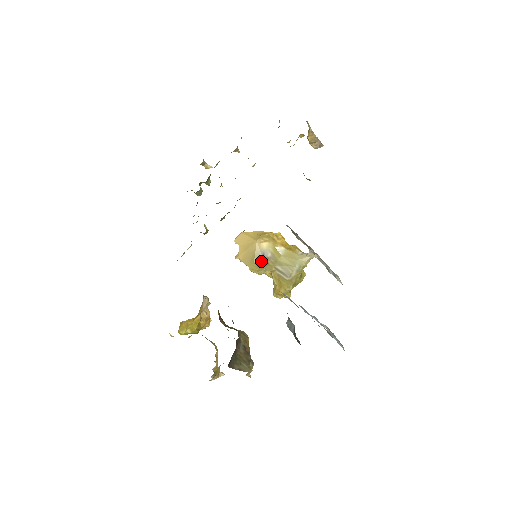
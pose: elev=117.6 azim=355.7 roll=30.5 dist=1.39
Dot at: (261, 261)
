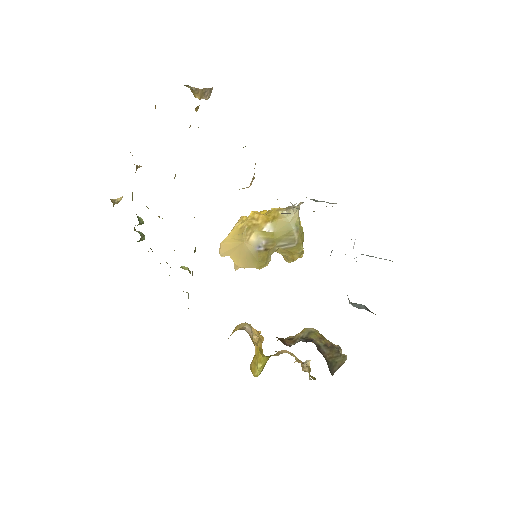
Dot at: (262, 254)
